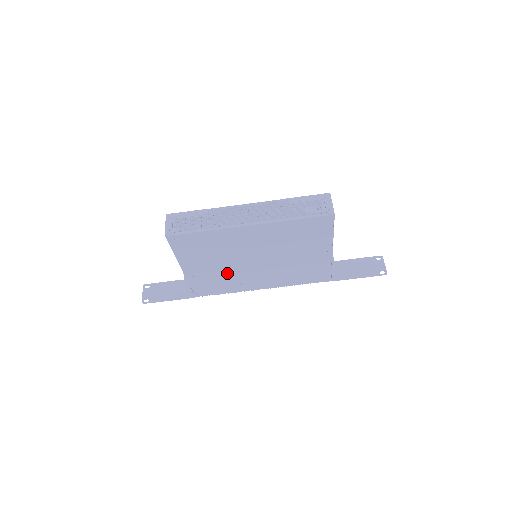
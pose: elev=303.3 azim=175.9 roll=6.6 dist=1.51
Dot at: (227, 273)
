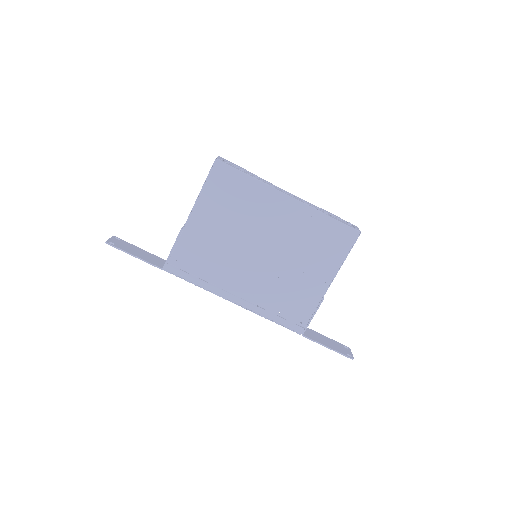
Dot at: (223, 251)
